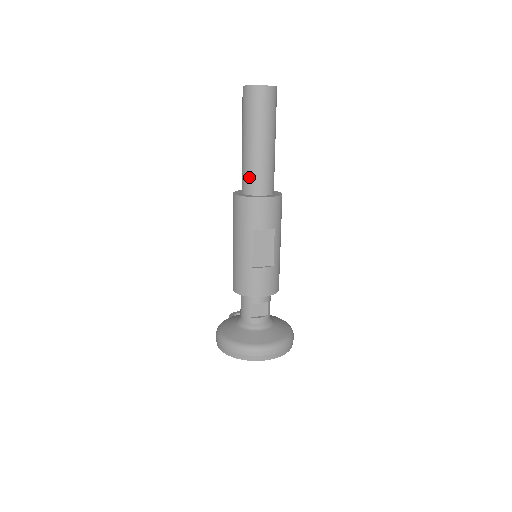
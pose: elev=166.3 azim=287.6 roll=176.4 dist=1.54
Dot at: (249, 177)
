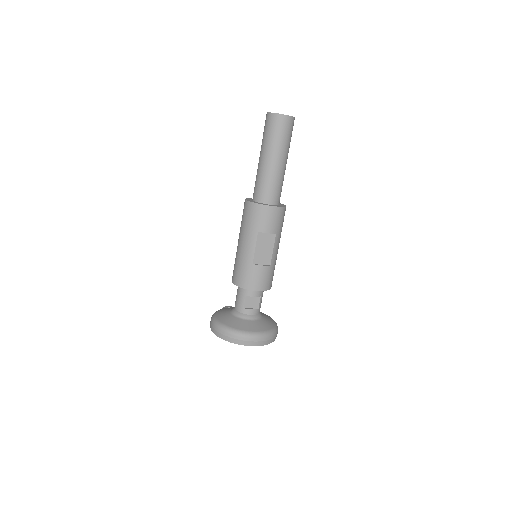
Dot at: (261, 187)
